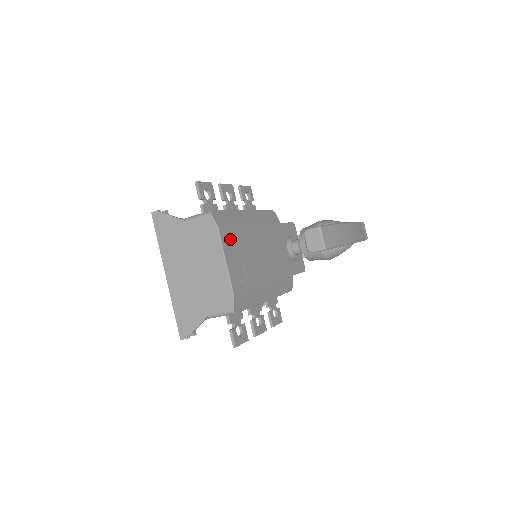
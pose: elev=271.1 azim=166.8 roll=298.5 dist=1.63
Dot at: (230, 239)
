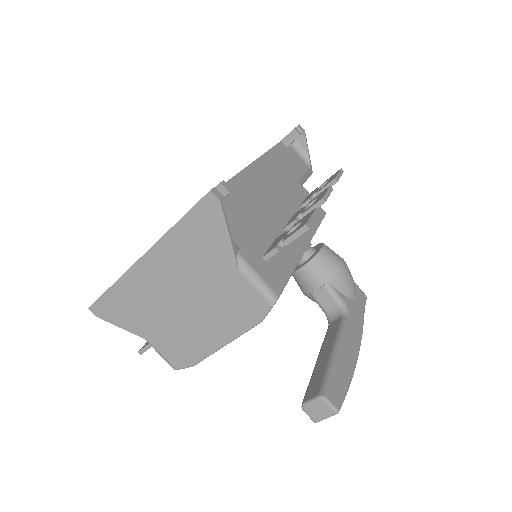
Dot at: occluded
